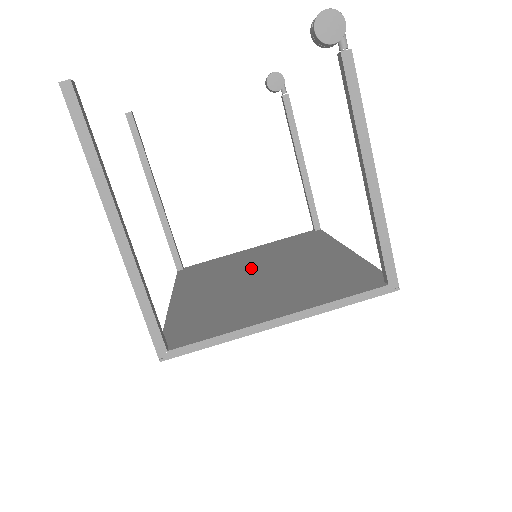
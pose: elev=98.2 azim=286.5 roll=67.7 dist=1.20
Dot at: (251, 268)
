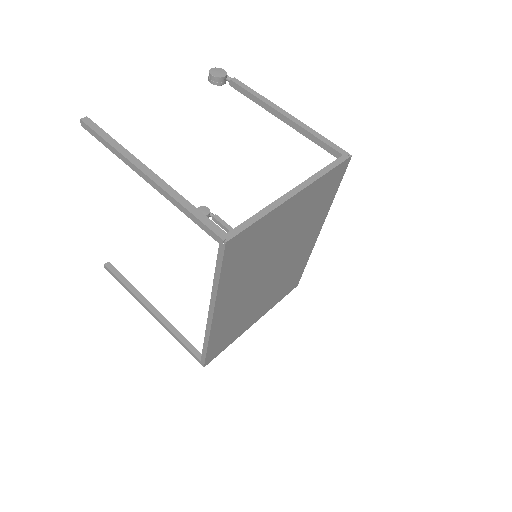
Dot at: occluded
